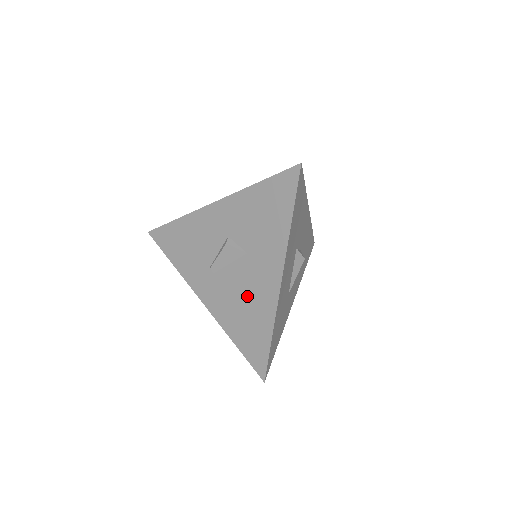
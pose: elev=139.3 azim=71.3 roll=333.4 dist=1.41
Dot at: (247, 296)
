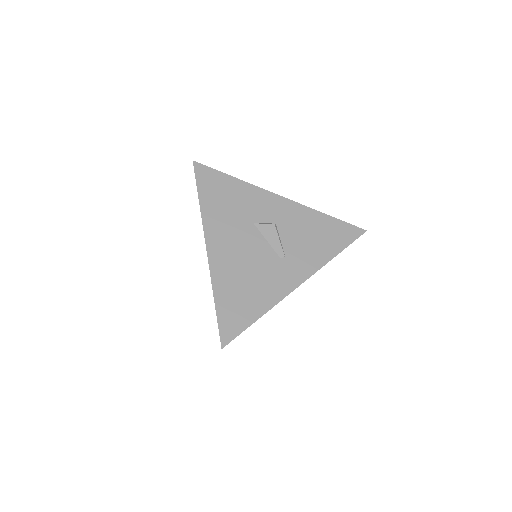
Dot at: occluded
